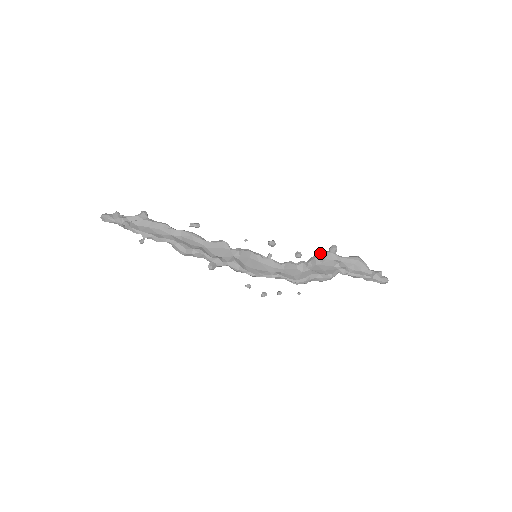
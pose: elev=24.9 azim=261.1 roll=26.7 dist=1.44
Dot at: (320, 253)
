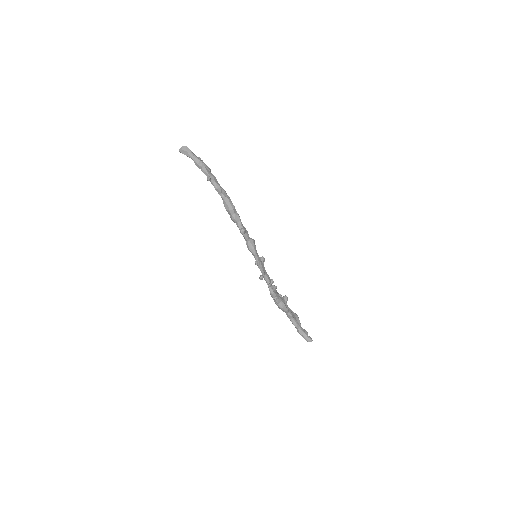
Dot at: occluded
